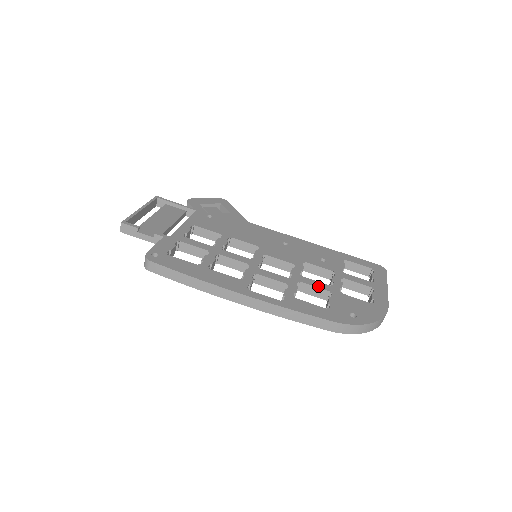
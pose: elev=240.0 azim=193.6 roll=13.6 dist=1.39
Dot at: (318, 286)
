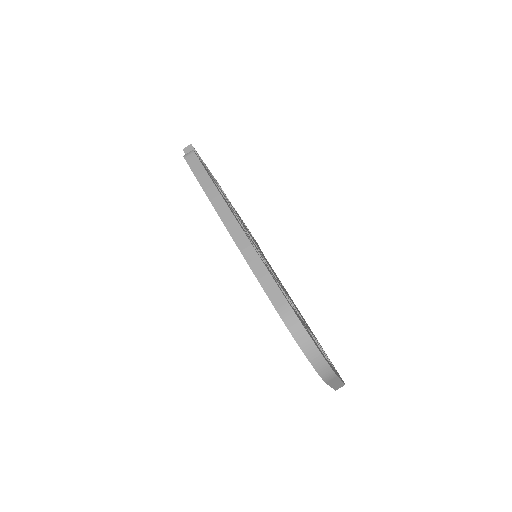
Dot at: occluded
